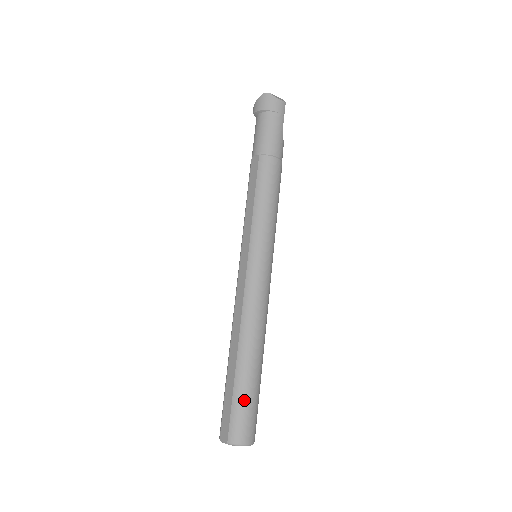
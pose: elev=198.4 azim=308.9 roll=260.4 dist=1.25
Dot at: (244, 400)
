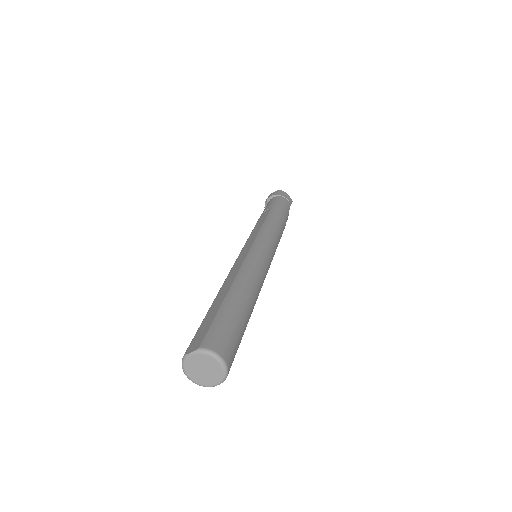
Dot at: (230, 320)
